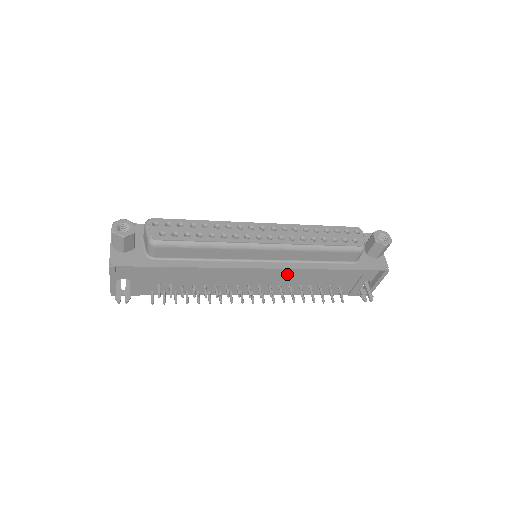
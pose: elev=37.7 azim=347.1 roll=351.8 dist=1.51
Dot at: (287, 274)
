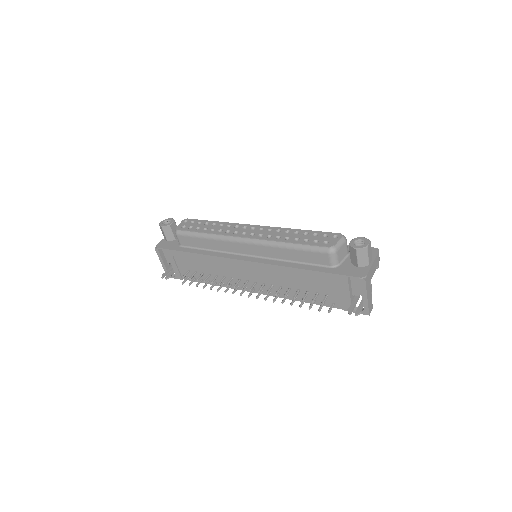
Dot at: (270, 271)
